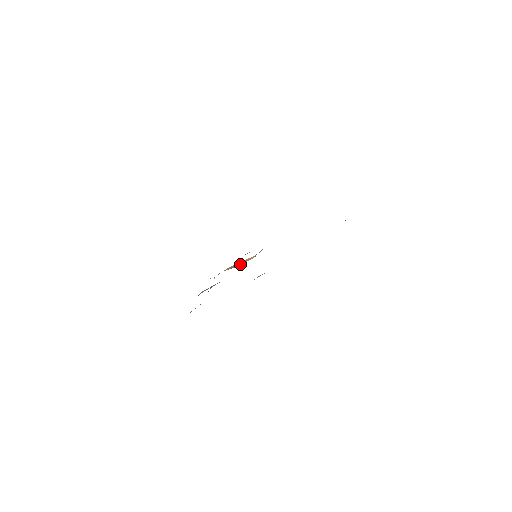
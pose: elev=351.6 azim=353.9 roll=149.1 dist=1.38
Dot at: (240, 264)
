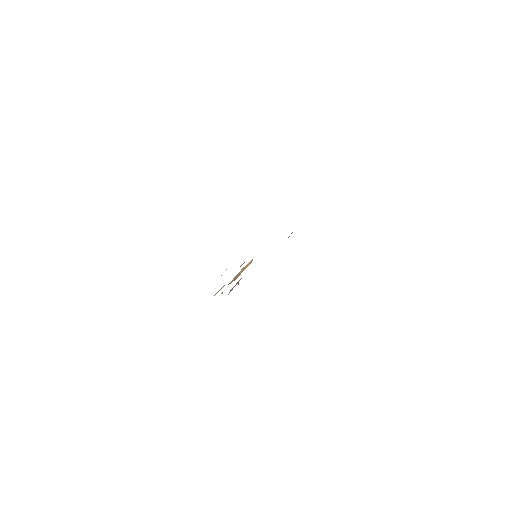
Dot at: occluded
